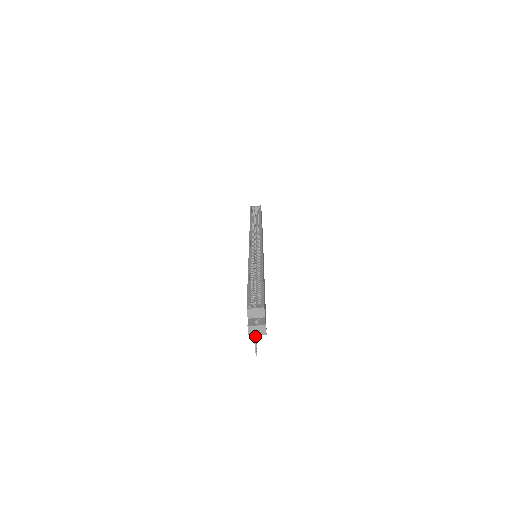
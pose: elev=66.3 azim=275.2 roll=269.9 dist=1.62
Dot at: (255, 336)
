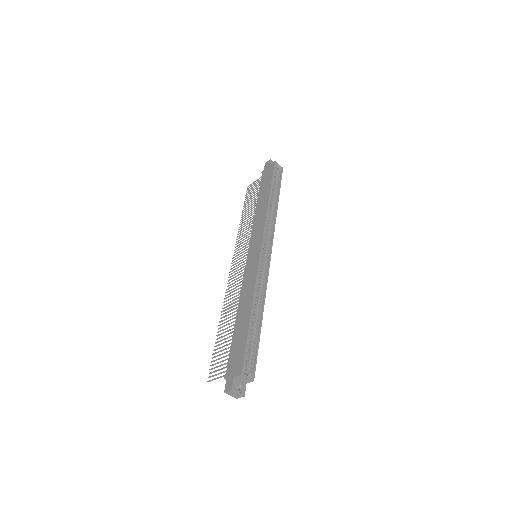
Dot at: occluded
